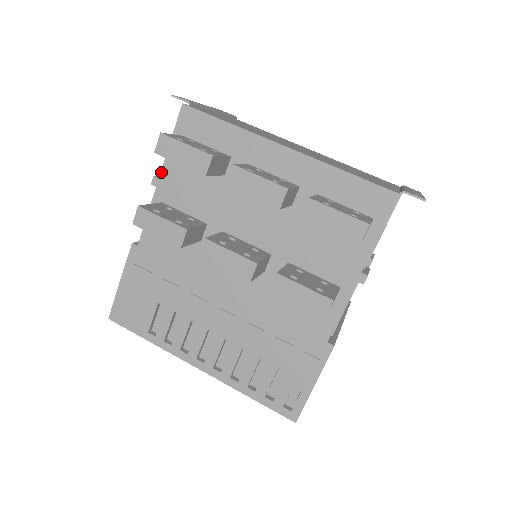
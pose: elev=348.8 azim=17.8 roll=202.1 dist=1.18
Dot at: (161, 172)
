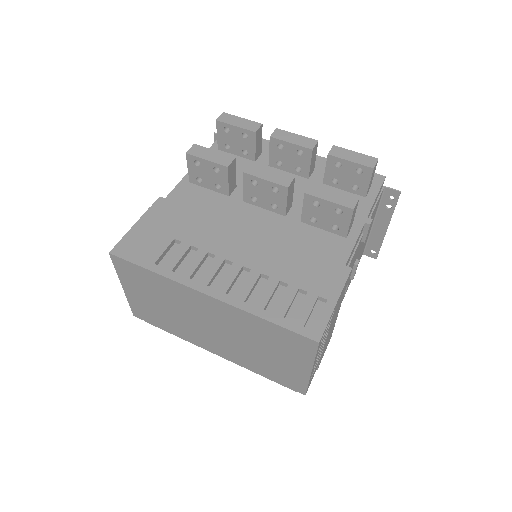
Dot at: occluded
